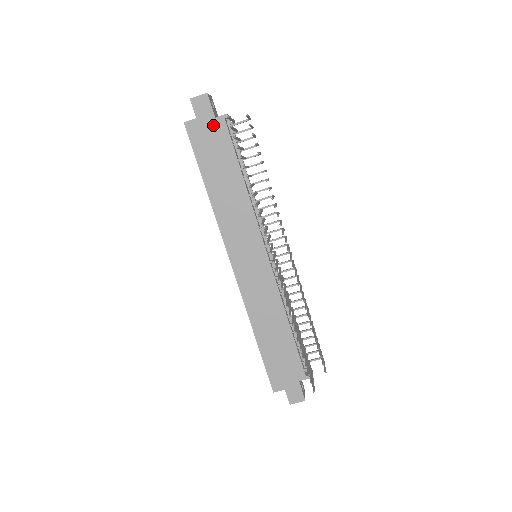
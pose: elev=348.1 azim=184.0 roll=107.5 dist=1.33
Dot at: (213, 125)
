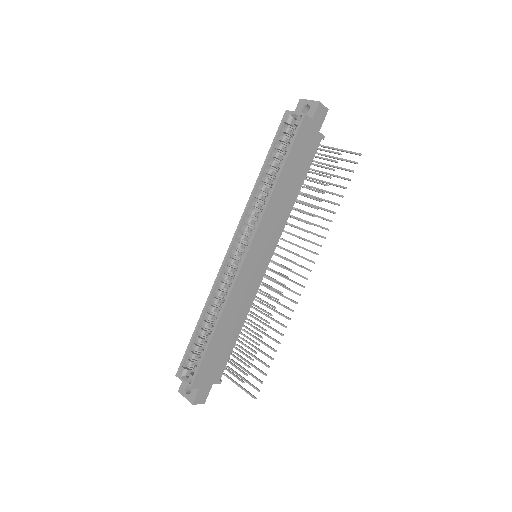
Dot at: (315, 135)
